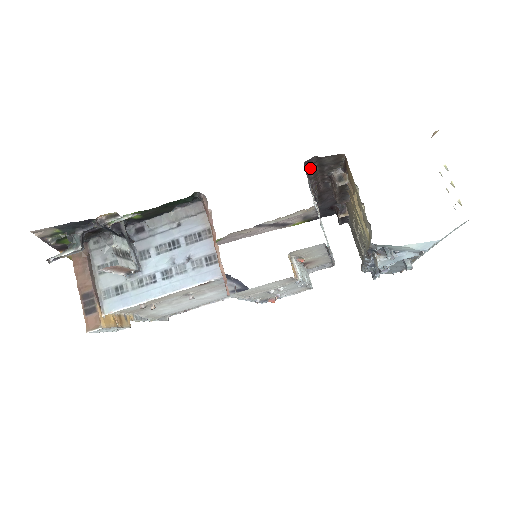
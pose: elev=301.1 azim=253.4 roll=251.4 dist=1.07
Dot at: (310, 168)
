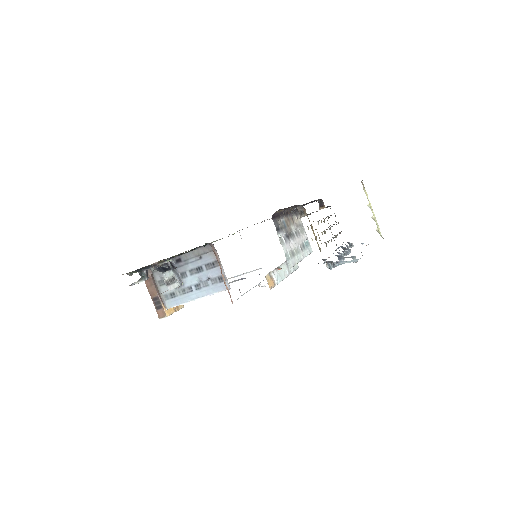
Dot at: (280, 210)
